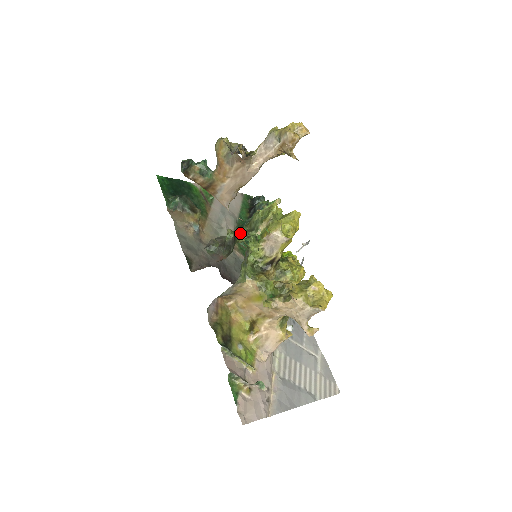
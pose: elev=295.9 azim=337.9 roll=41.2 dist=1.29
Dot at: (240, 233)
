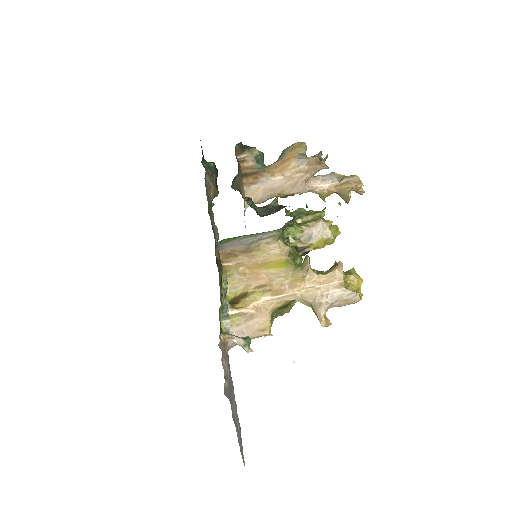
Dot at: occluded
